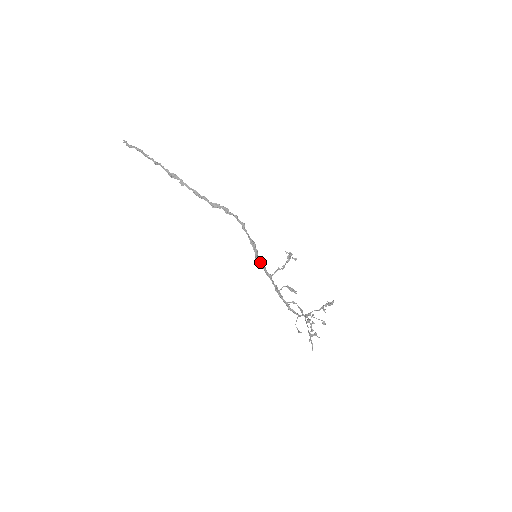
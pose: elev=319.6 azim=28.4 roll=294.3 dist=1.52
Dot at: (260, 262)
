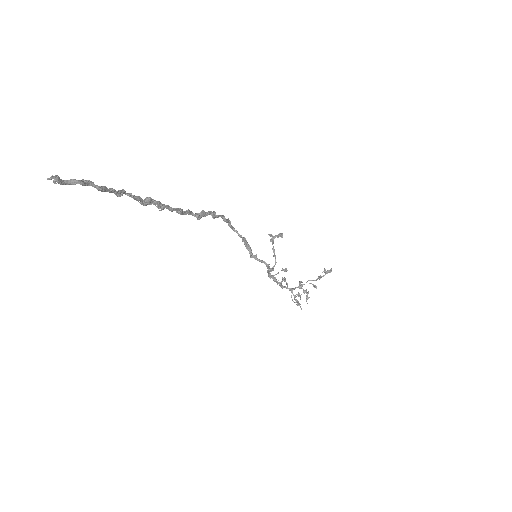
Dot at: (261, 261)
